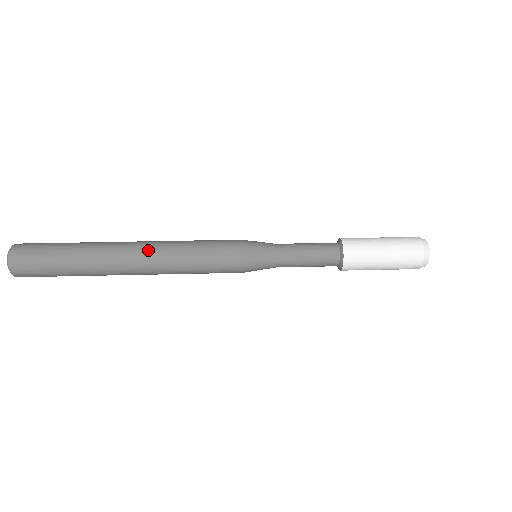
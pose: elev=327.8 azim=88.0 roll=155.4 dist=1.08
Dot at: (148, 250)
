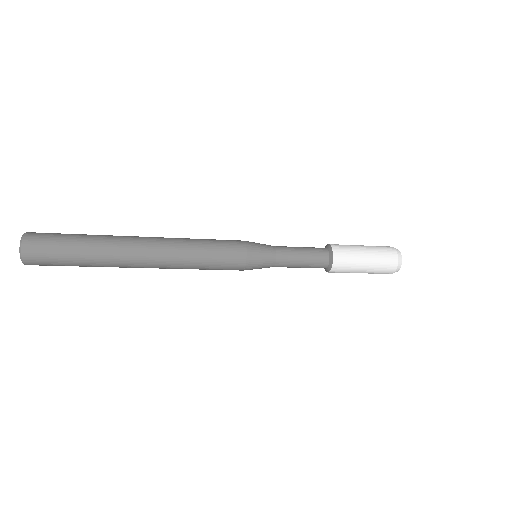
Dot at: (161, 239)
